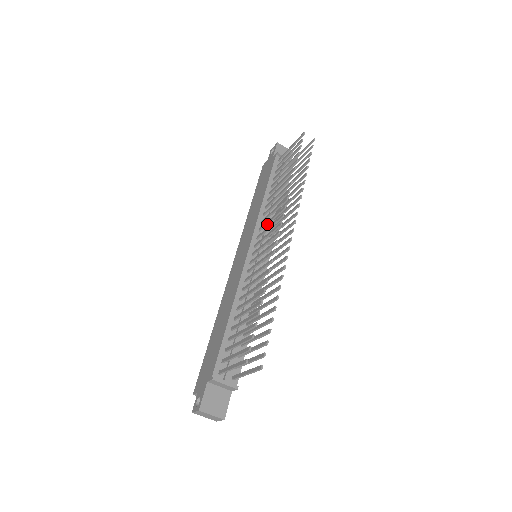
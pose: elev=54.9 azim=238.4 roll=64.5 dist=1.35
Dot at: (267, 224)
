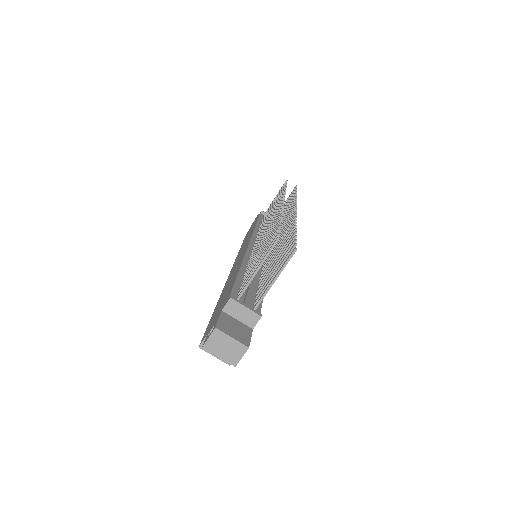
Dot at: occluded
